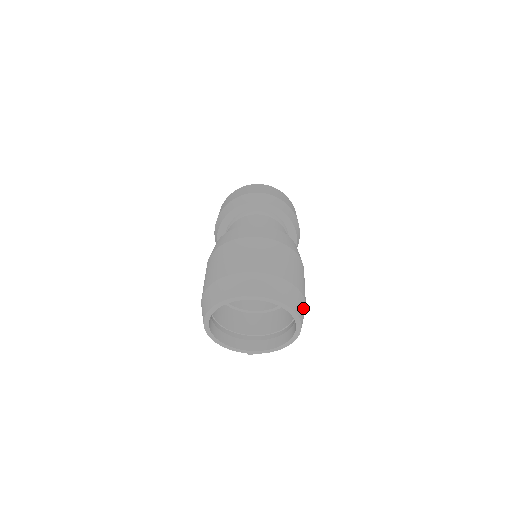
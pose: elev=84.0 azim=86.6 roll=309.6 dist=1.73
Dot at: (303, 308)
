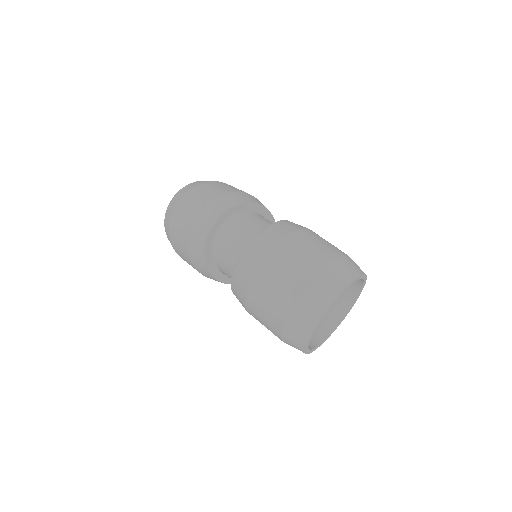
Dot at: occluded
